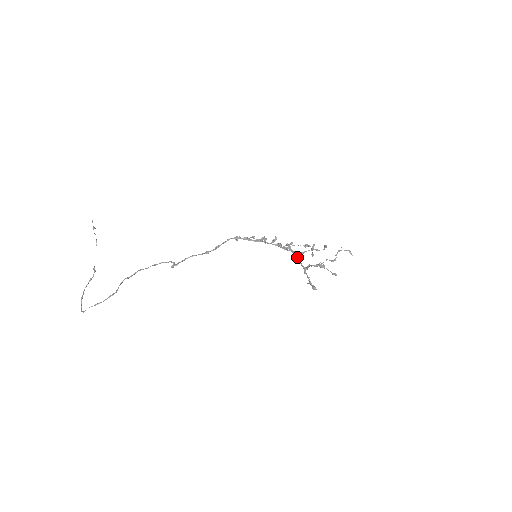
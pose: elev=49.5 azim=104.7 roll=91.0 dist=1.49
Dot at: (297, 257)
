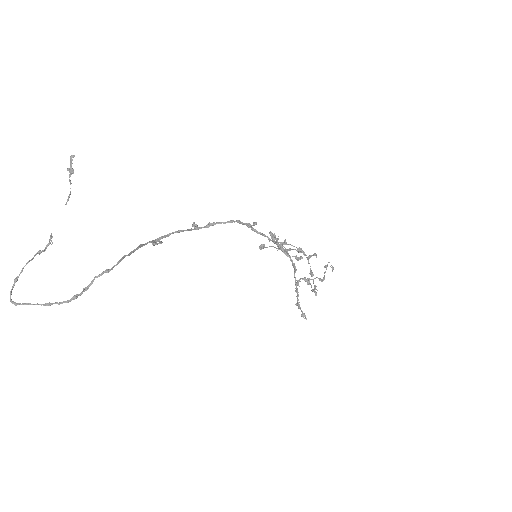
Dot at: (295, 270)
